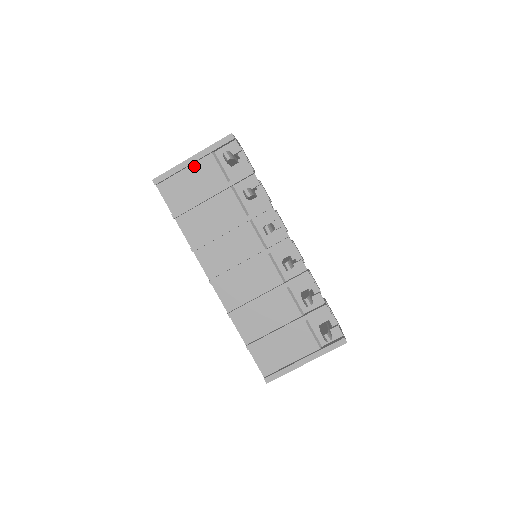
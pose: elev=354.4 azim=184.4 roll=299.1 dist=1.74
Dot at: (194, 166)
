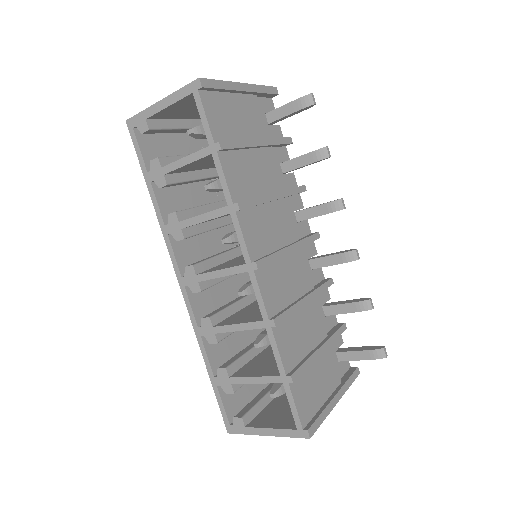
Dot at: (240, 97)
